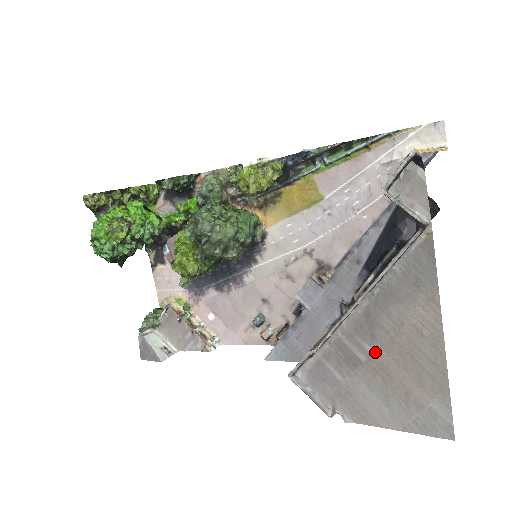
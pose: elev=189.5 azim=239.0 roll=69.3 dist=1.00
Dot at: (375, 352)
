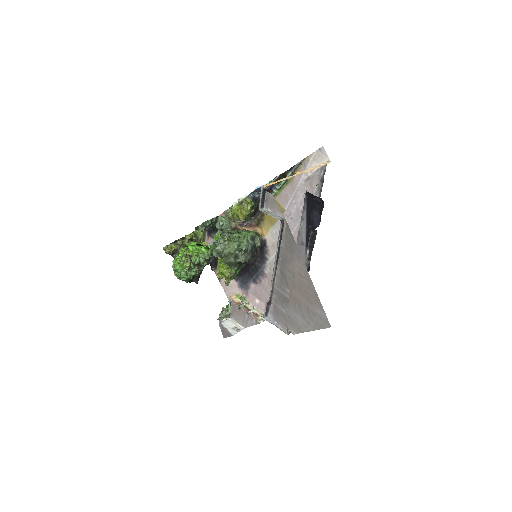
Dot at: (291, 292)
